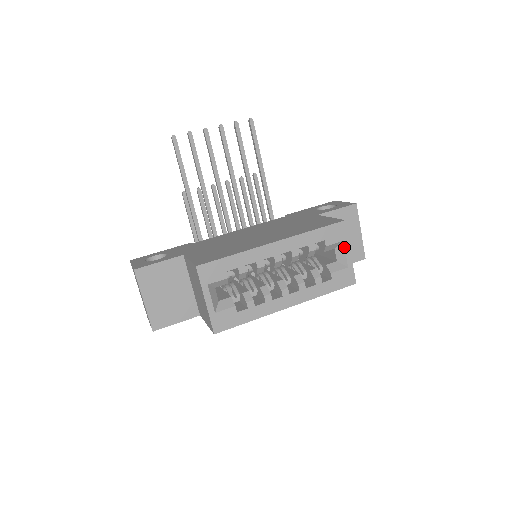
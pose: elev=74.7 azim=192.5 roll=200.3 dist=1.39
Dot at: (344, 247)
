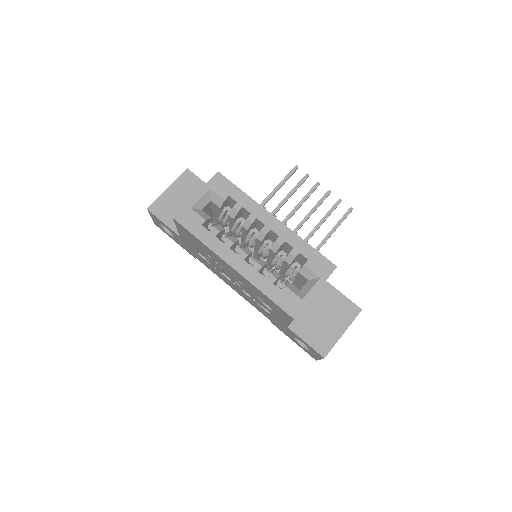
Dot at: (316, 282)
